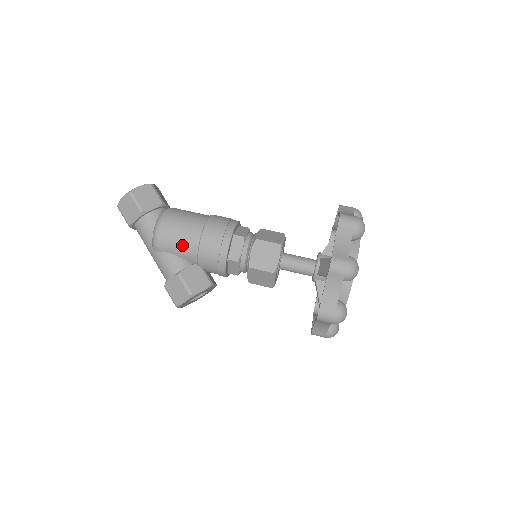
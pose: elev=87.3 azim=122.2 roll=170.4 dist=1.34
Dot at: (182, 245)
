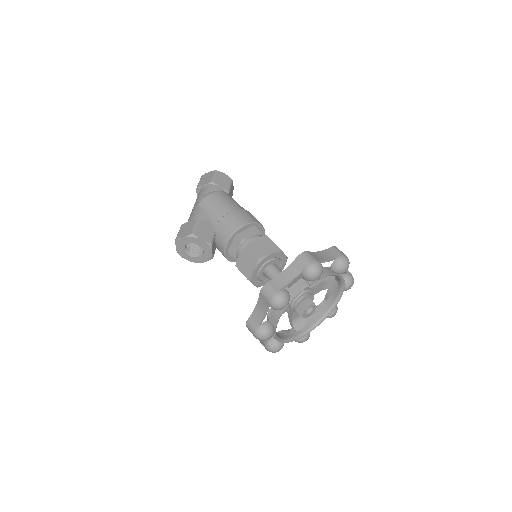
Dot at: (217, 208)
